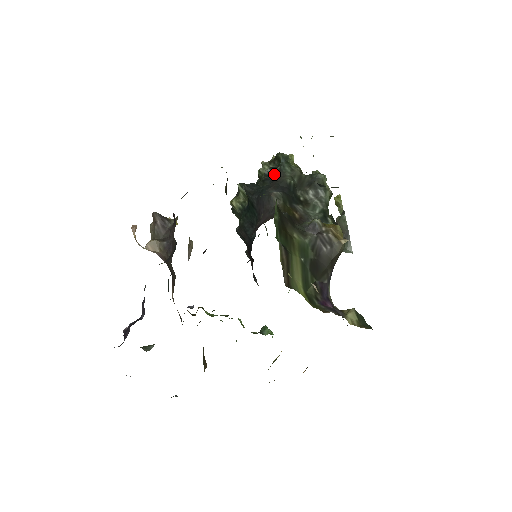
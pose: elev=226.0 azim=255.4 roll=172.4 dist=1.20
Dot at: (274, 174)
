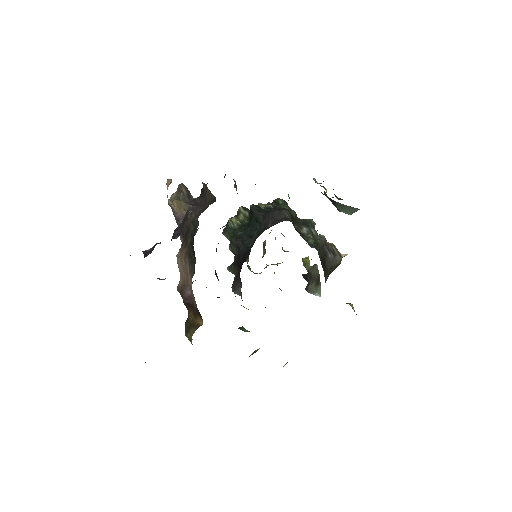
Dot at: (275, 208)
